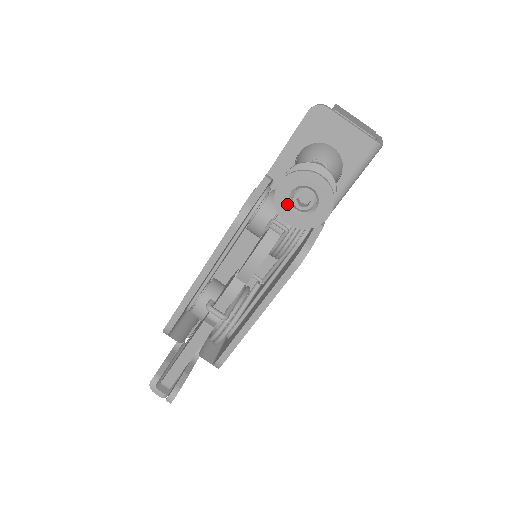
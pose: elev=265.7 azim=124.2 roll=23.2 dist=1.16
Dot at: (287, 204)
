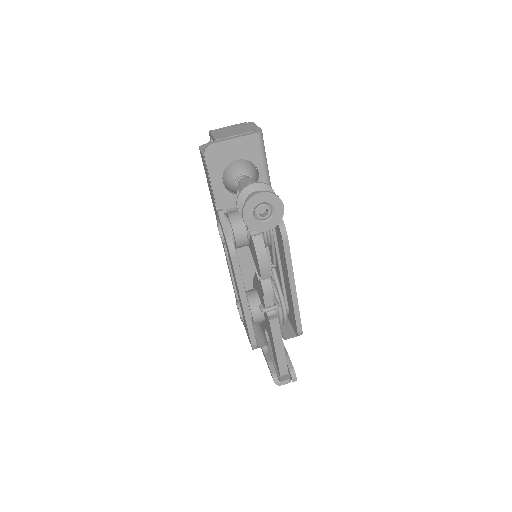
Dot at: (257, 223)
